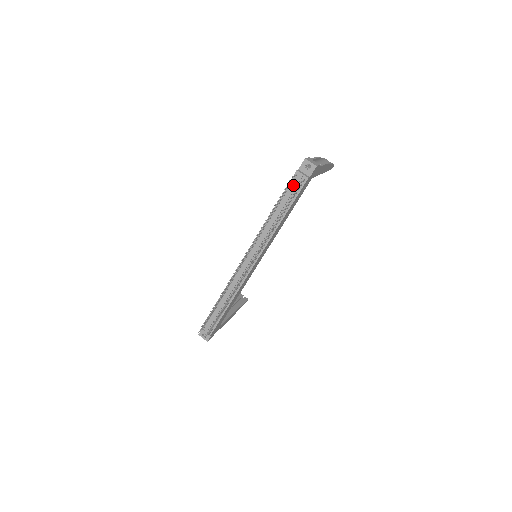
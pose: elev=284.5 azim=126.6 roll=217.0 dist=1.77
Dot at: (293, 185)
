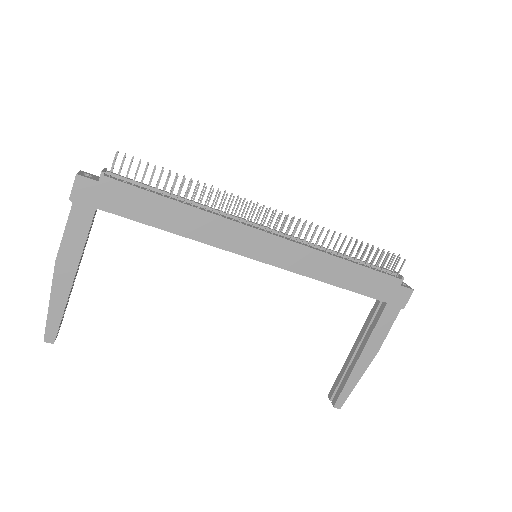
Dot at: occluded
